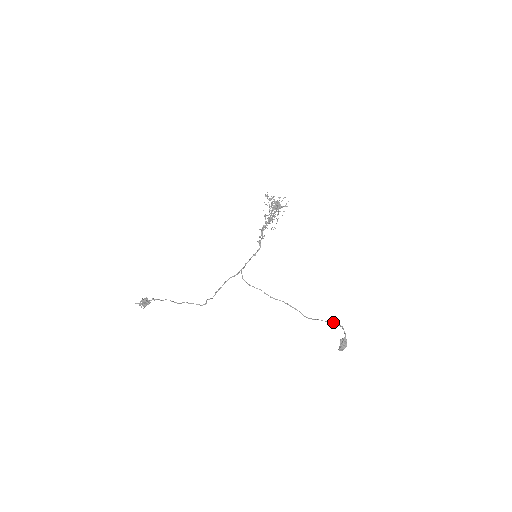
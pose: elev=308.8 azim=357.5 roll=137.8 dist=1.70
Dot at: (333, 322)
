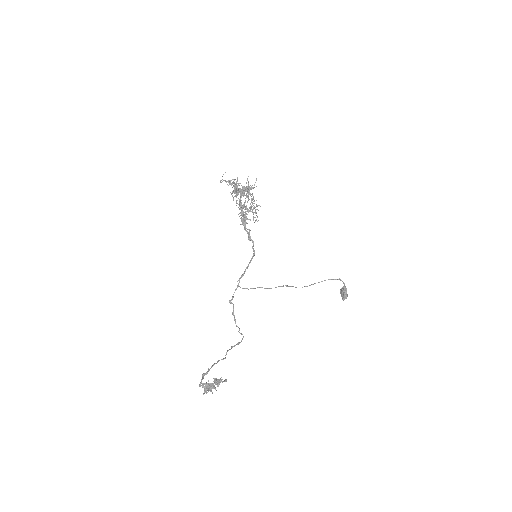
Dot at: (329, 279)
